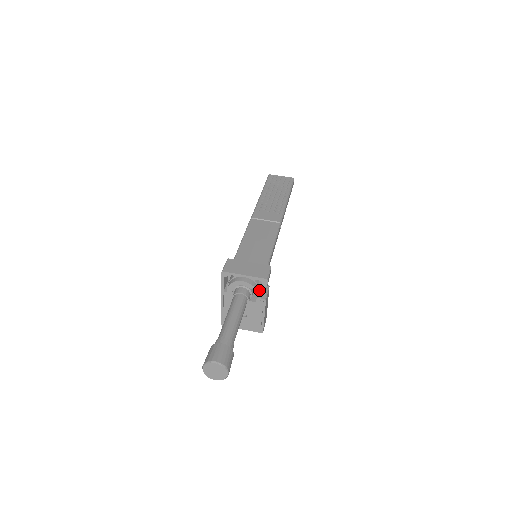
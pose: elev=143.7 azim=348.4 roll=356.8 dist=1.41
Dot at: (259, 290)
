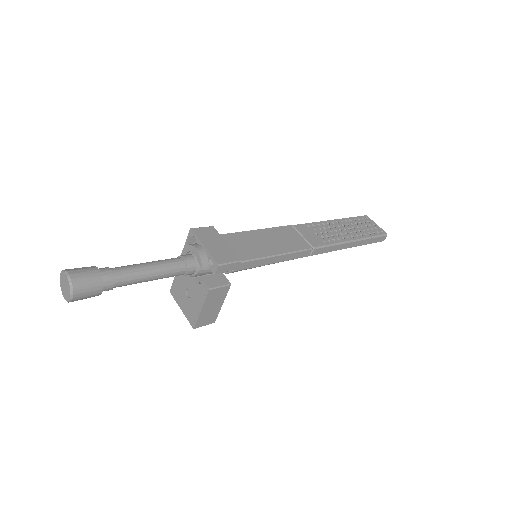
Dot at: (215, 278)
